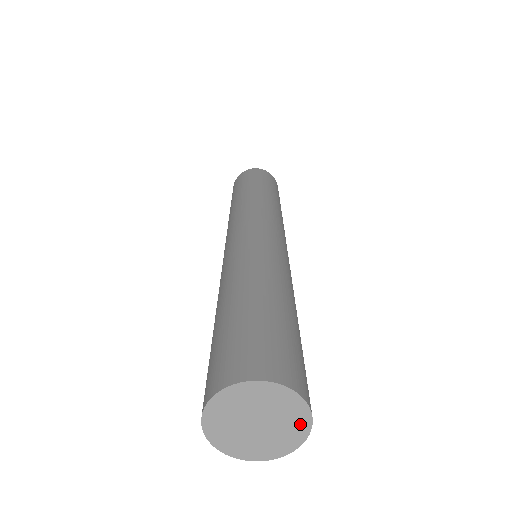
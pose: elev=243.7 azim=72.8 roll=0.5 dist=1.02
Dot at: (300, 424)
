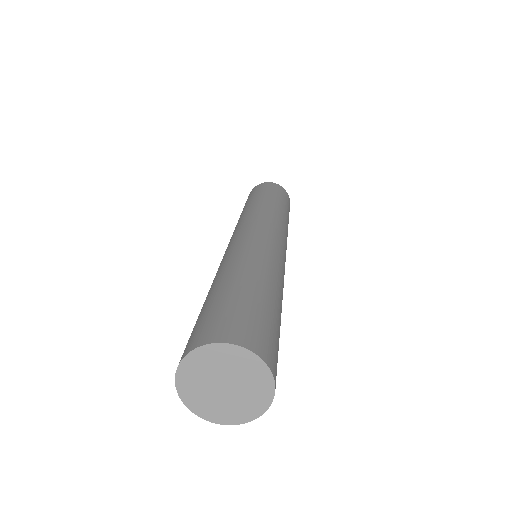
Dot at: (263, 380)
